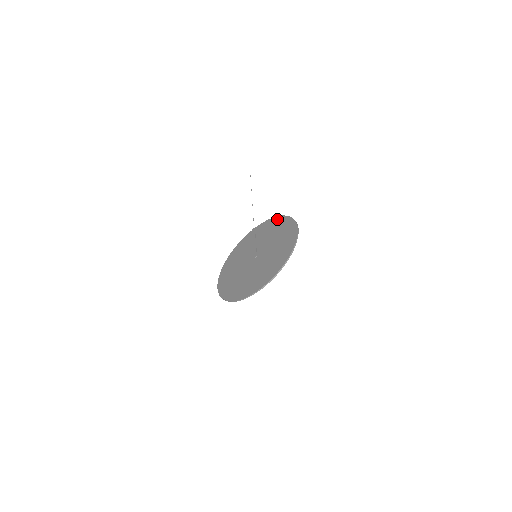
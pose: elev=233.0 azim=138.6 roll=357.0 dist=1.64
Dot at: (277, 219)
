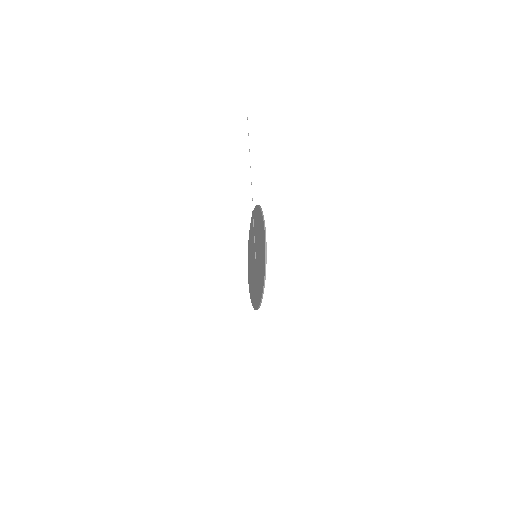
Dot at: (258, 211)
